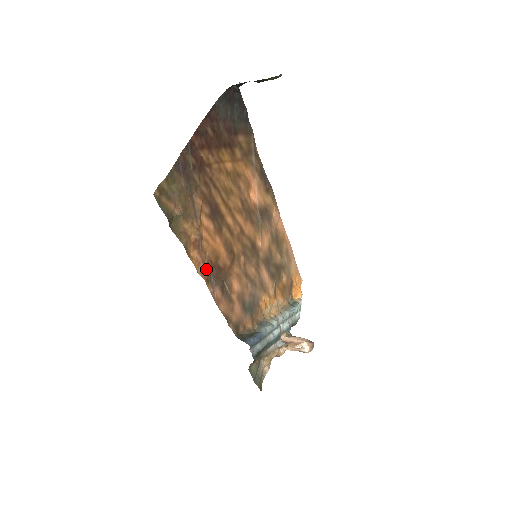
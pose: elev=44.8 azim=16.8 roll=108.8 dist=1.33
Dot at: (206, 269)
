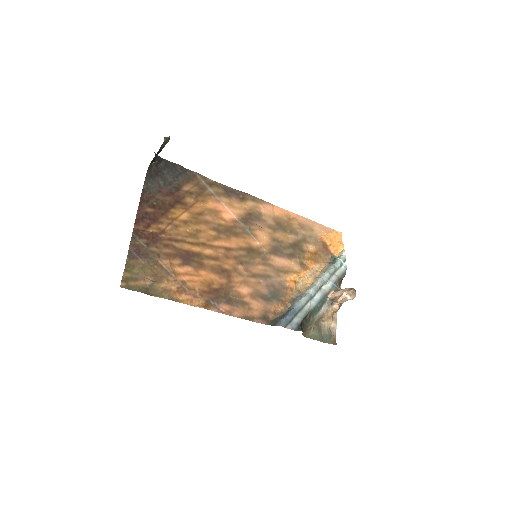
Dot at: (201, 299)
